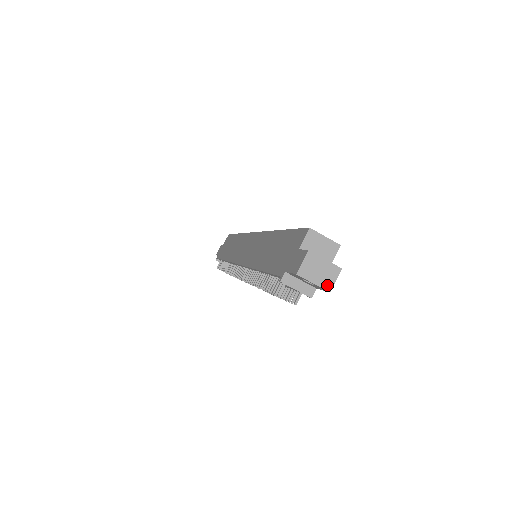
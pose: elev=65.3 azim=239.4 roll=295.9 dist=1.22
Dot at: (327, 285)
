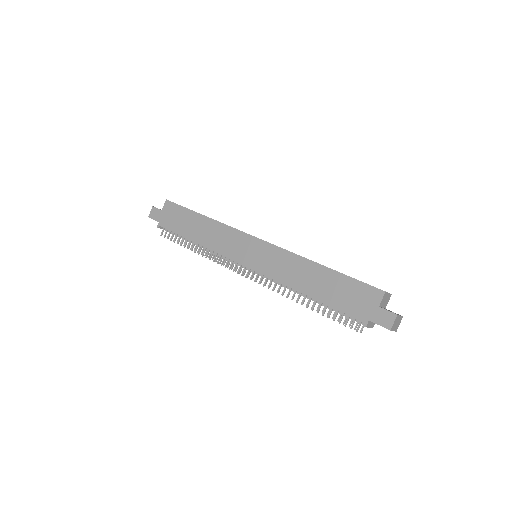
Dot at: occluded
